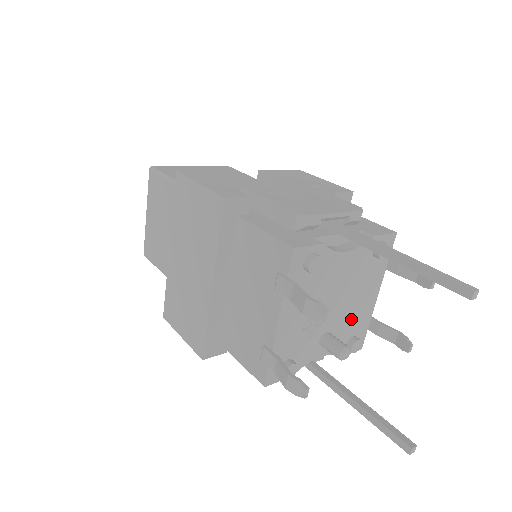
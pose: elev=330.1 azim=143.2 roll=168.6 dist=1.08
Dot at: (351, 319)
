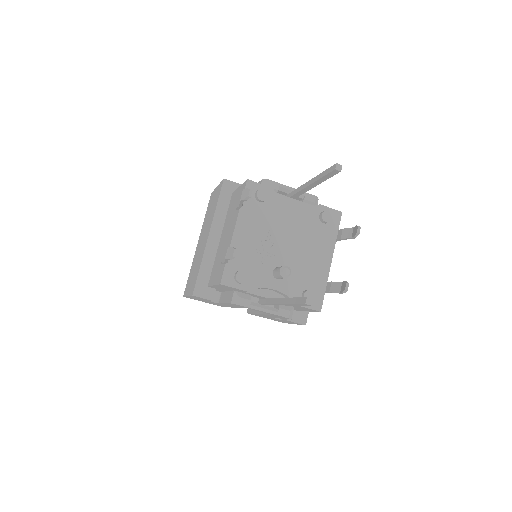
Dot at: (305, 270)
